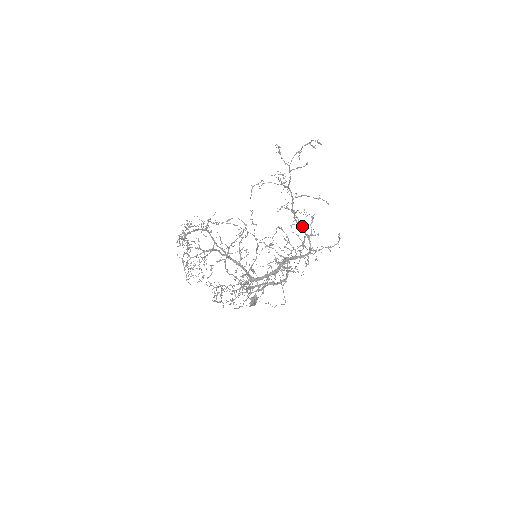
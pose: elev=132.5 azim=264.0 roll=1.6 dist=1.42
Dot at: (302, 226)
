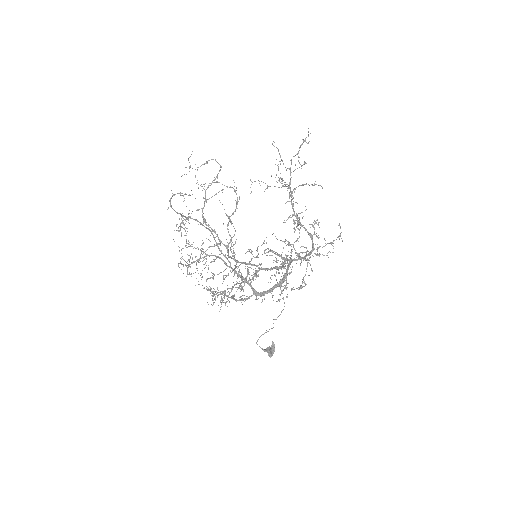
Dot at: occluded
